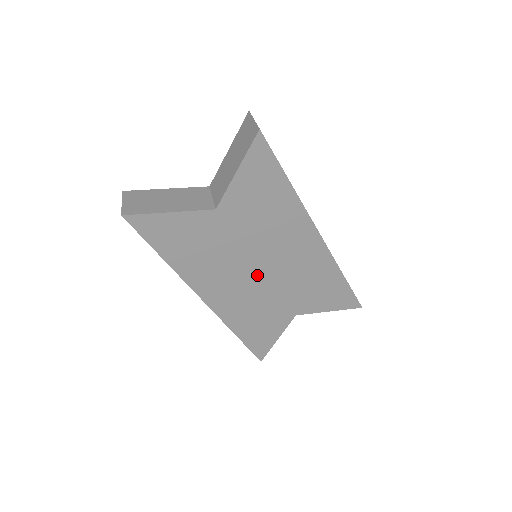
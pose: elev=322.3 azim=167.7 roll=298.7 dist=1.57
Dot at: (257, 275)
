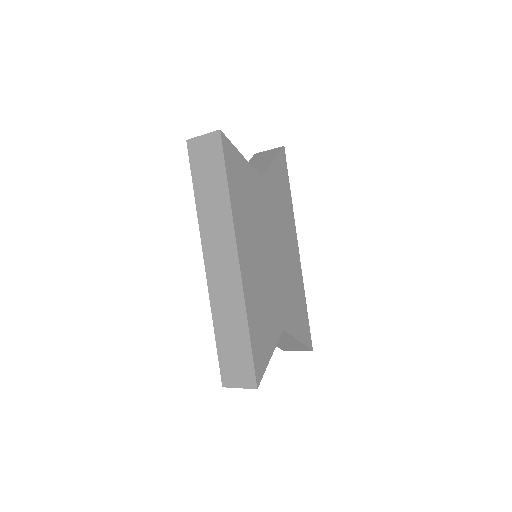
Dot at: (270, 259)
